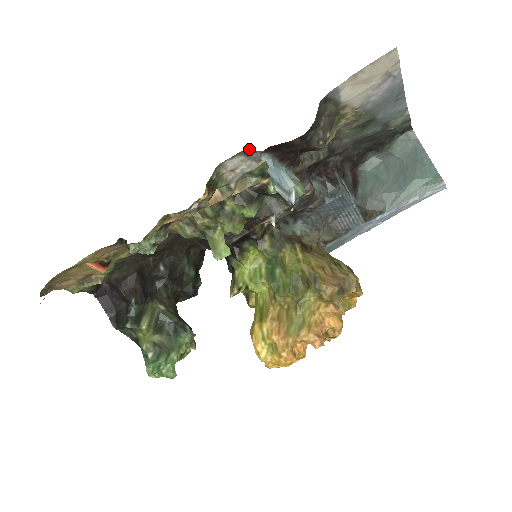
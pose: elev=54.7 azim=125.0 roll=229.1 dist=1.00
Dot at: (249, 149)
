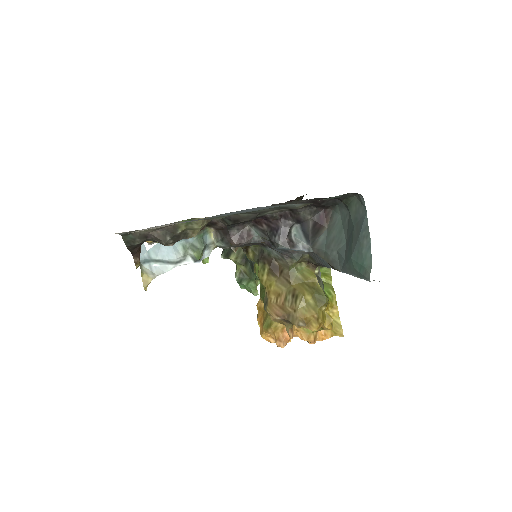
Dot at: occluded
